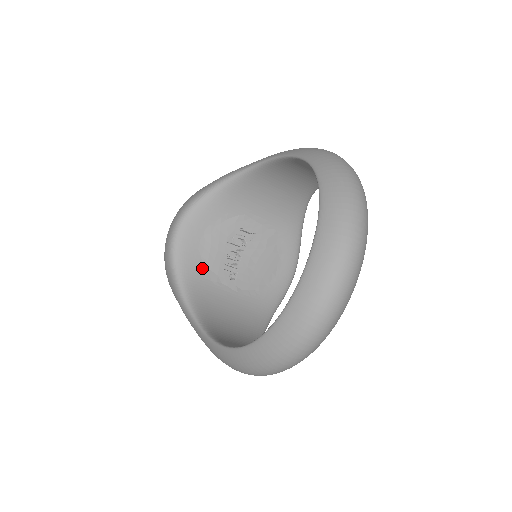
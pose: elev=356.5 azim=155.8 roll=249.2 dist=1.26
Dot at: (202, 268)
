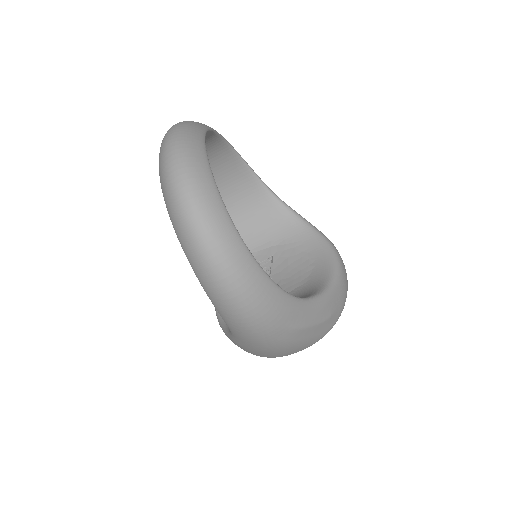
Dot at: occluded
